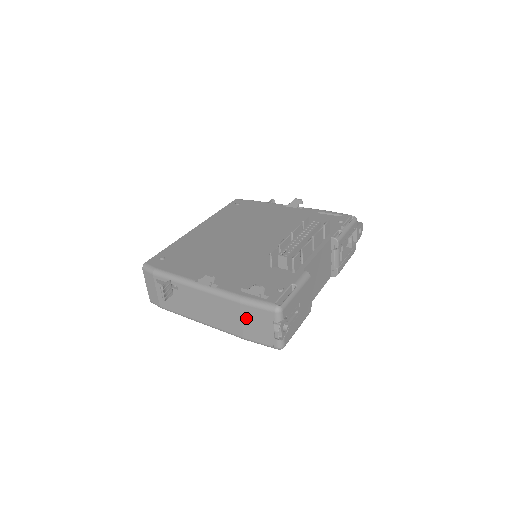
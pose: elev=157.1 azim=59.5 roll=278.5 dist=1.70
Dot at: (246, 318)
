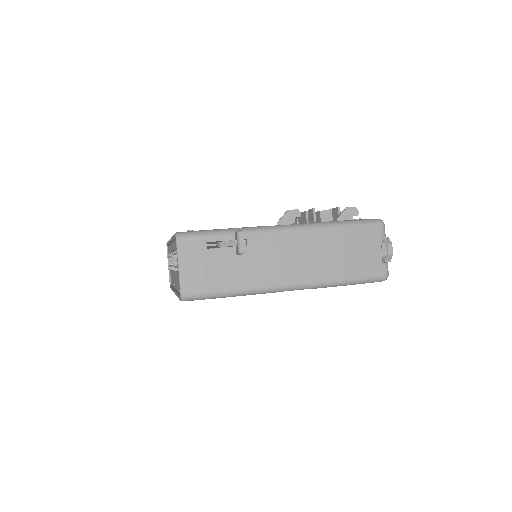
Dot at: (349, 246)
